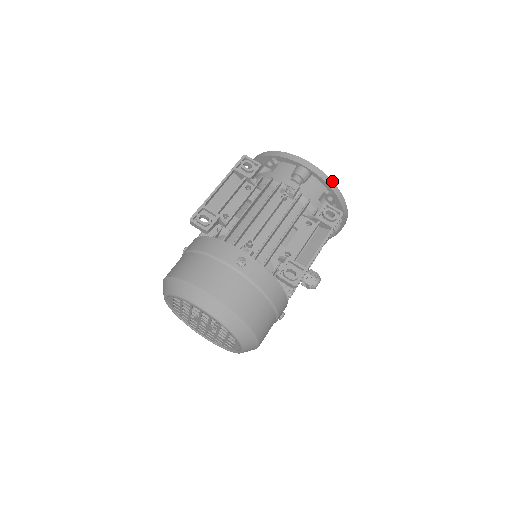
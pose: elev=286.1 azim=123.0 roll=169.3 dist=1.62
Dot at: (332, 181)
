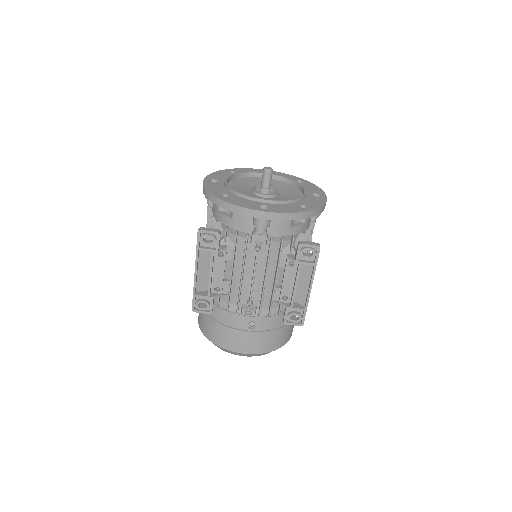
Dot at: (297, 213)
